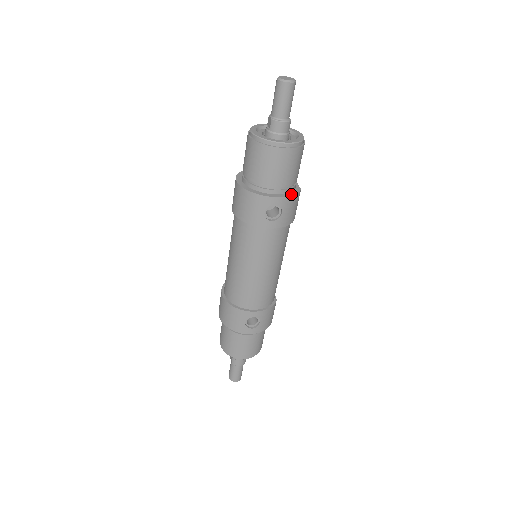
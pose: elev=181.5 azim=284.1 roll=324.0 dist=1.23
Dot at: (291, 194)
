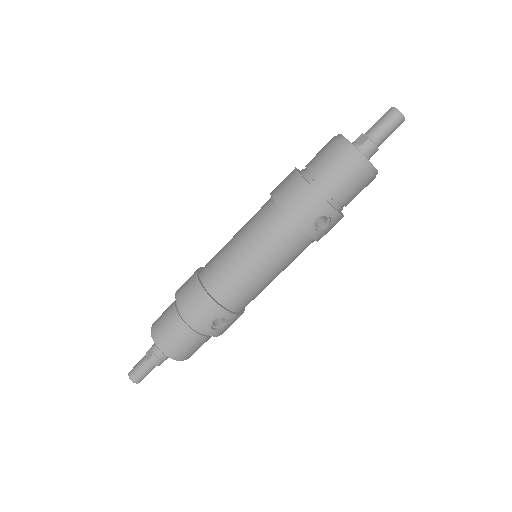
Dot at: (342, 214)
